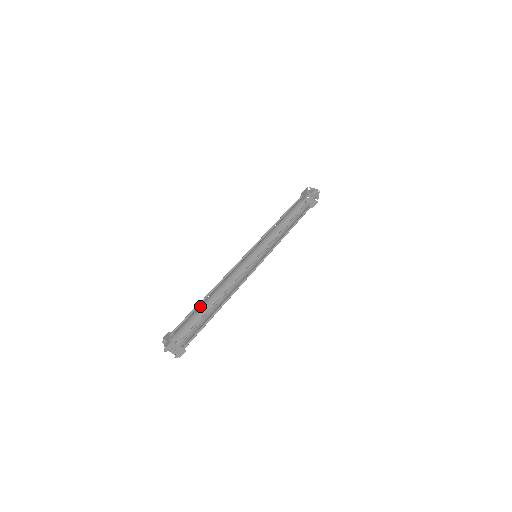
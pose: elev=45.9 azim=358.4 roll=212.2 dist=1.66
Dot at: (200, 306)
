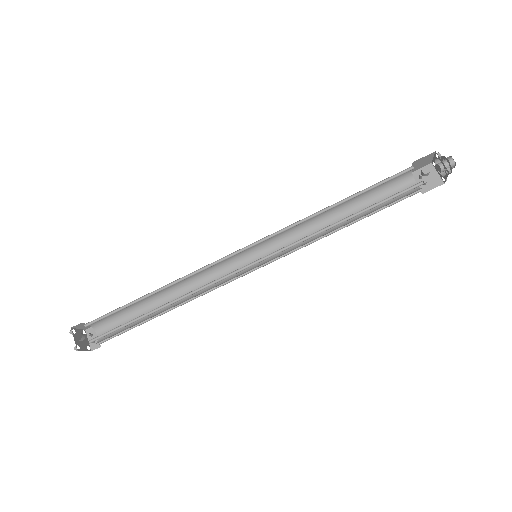
Dot at: (141, 300)
